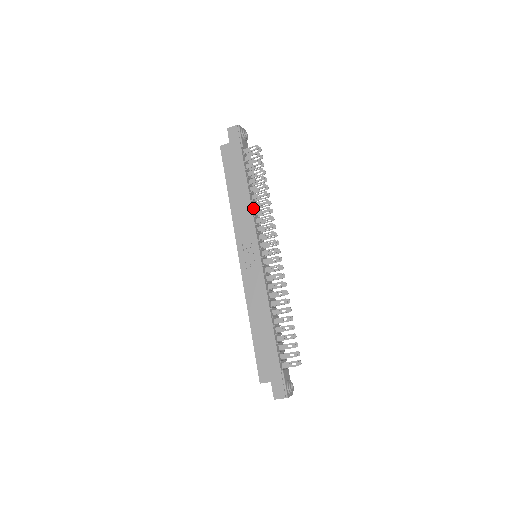
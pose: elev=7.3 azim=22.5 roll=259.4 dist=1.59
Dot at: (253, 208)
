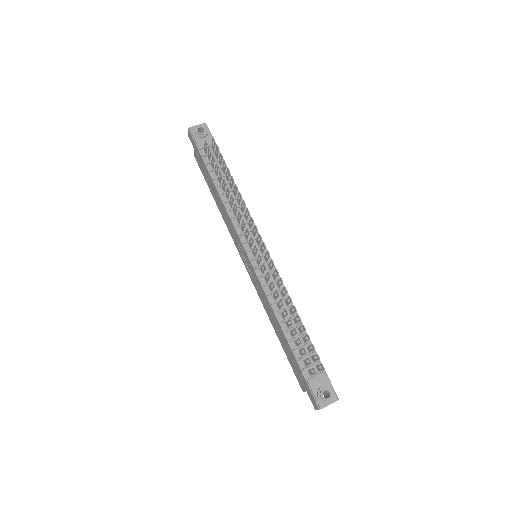
Dot at: (228, 210)
